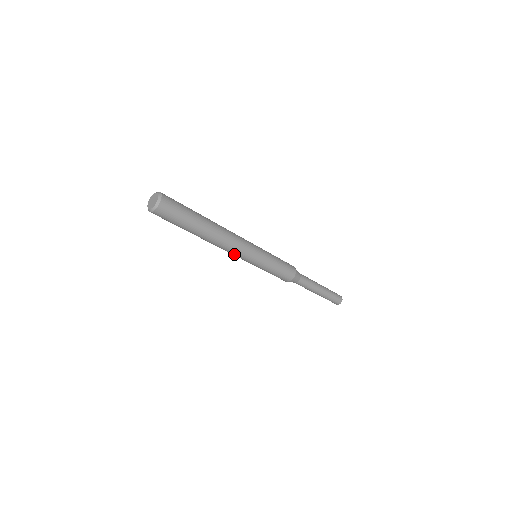
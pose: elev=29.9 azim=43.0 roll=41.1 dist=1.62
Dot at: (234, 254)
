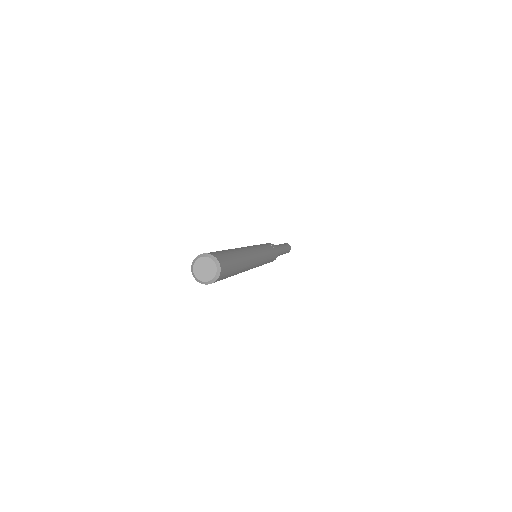
Dot at: occluded
